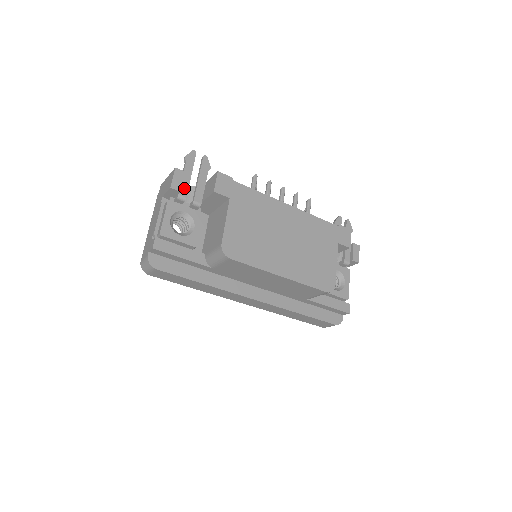
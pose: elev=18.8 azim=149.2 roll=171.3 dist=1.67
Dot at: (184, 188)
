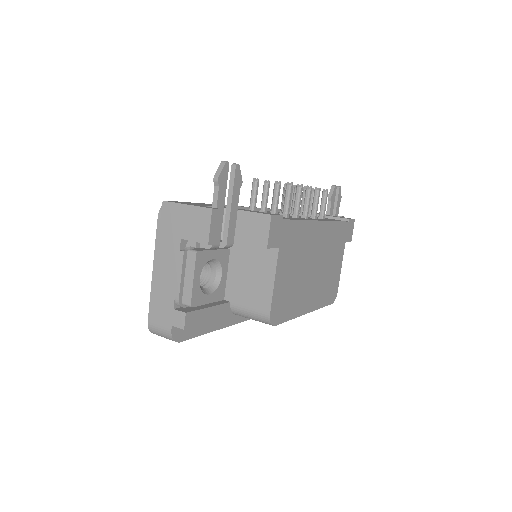
Dot at: occluded
